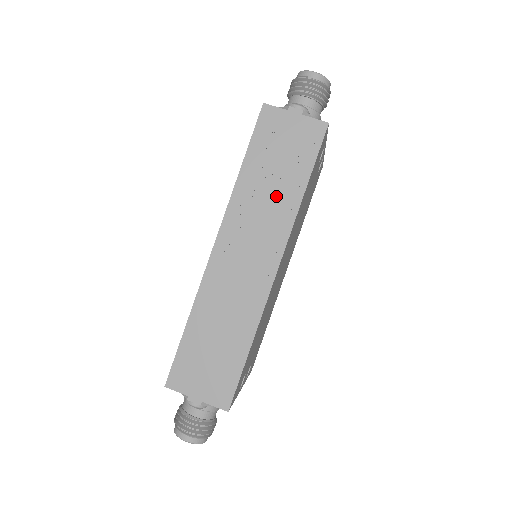
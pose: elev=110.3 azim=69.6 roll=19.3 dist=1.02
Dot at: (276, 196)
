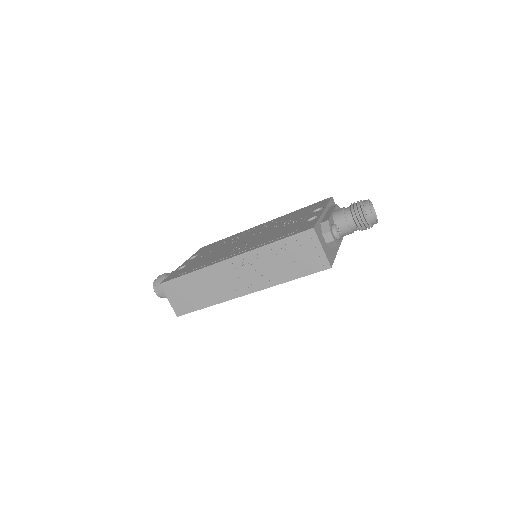
Dot at: (276, 270)
